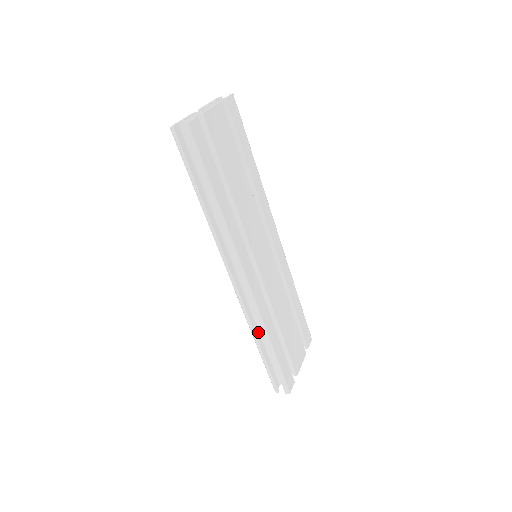
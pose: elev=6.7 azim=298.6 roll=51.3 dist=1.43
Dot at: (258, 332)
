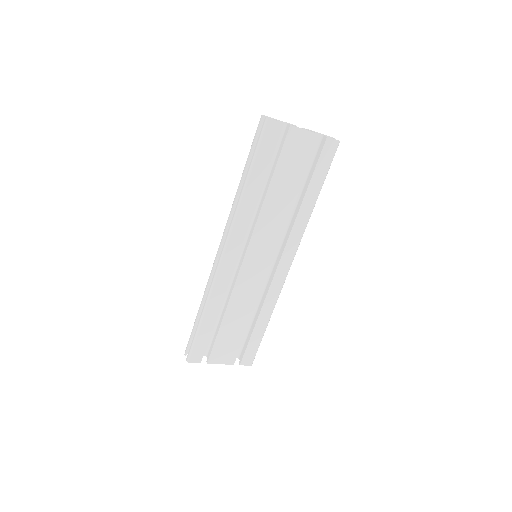
Dot at: occluded
